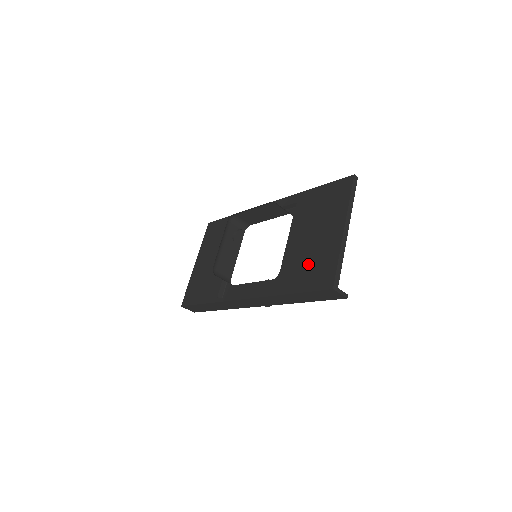
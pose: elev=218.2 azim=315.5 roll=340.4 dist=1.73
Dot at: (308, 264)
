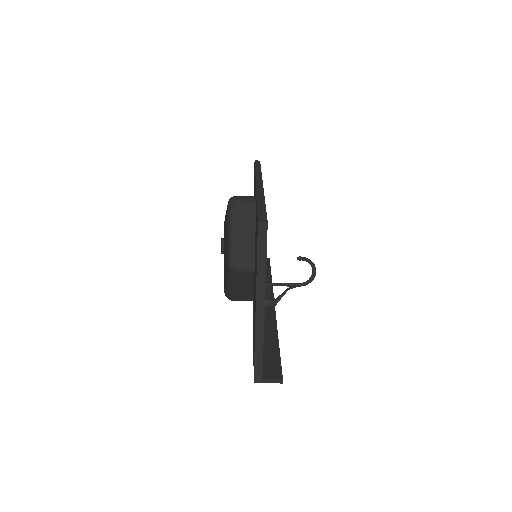
Dot at: occluded
